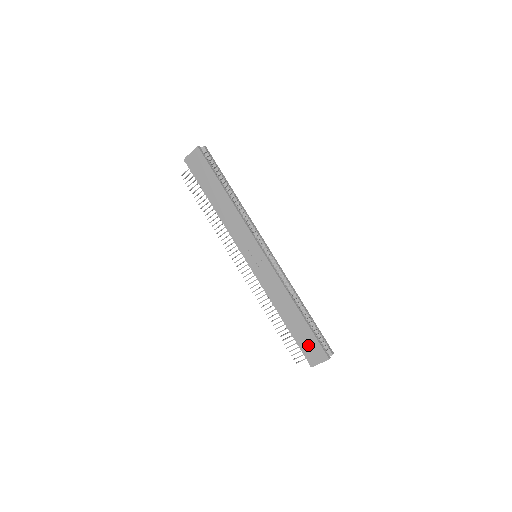
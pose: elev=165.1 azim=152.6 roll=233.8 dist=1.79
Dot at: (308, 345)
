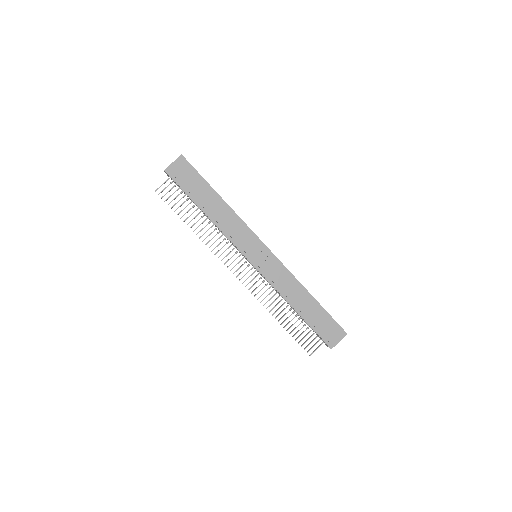
Dot at: (325, 327)
